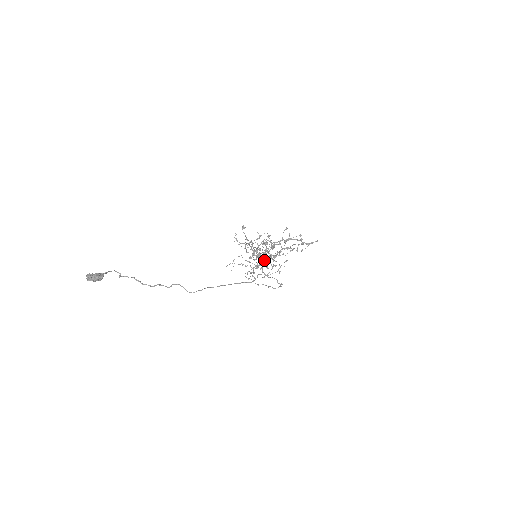
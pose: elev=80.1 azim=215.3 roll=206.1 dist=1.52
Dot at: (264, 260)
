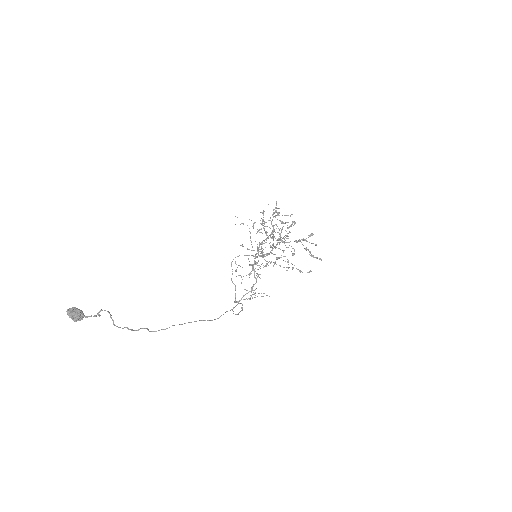
Dot at: (246, 293)
